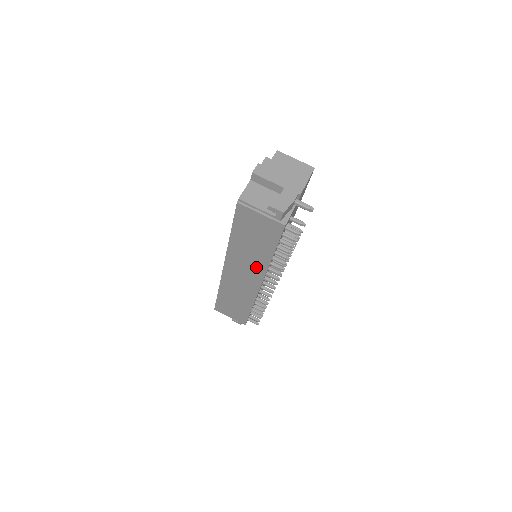
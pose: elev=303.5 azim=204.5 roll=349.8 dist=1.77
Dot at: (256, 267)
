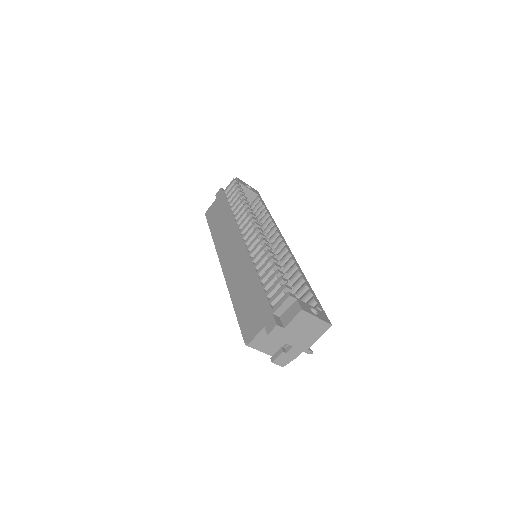
Dot at: occluded
